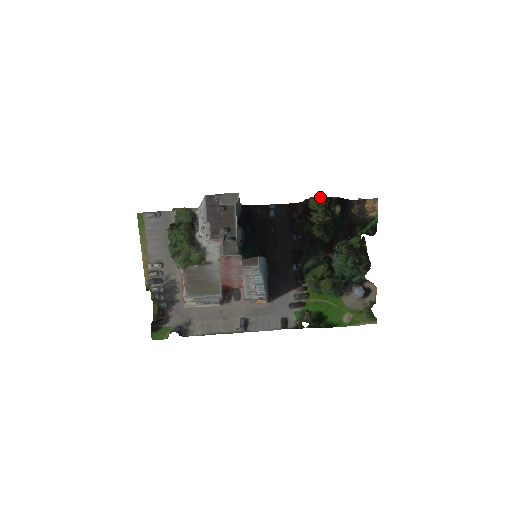
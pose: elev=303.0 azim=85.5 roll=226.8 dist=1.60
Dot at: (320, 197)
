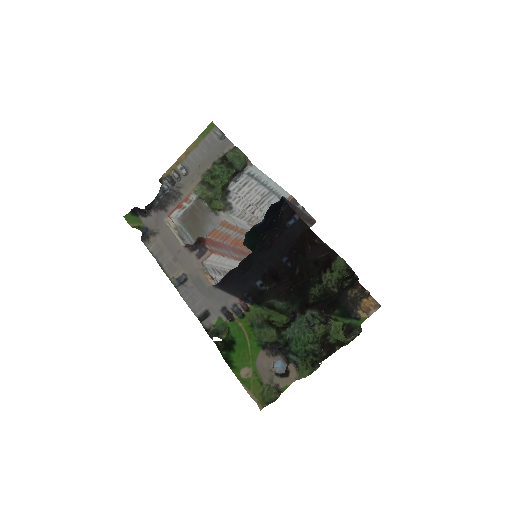
Dot at: (350, 267)
